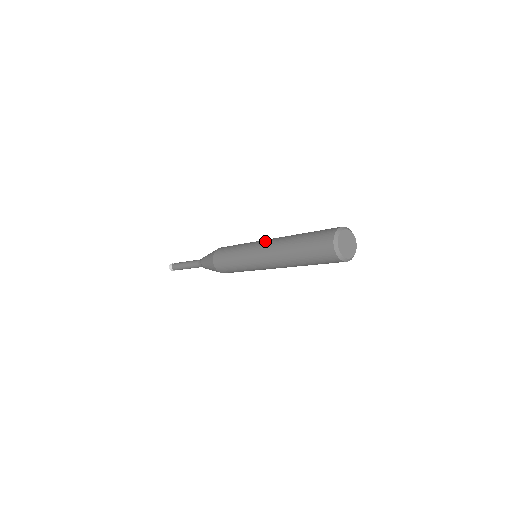
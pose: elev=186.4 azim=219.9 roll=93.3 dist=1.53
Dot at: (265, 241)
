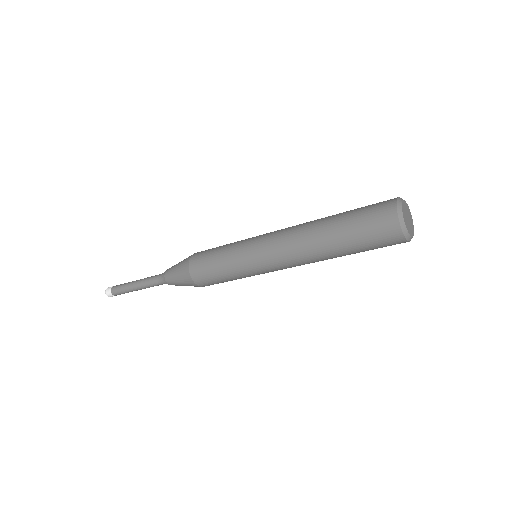
Dot at: occluded
